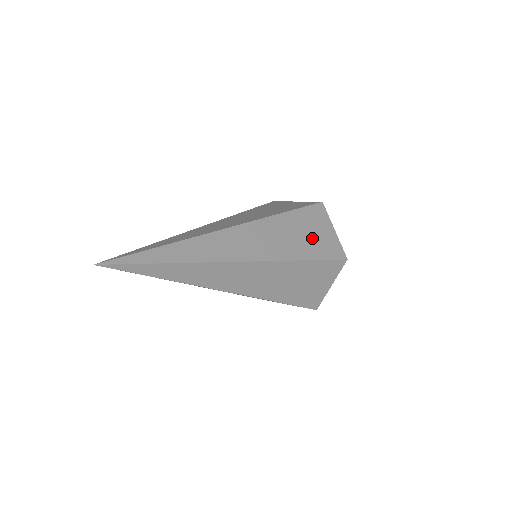
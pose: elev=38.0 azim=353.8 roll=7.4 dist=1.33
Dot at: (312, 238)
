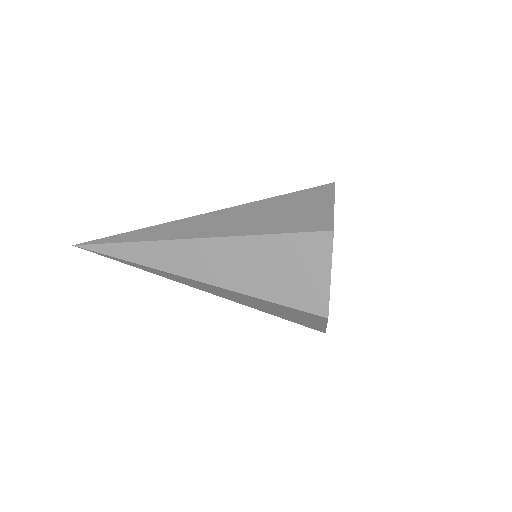
Dot at: (290, 215)
